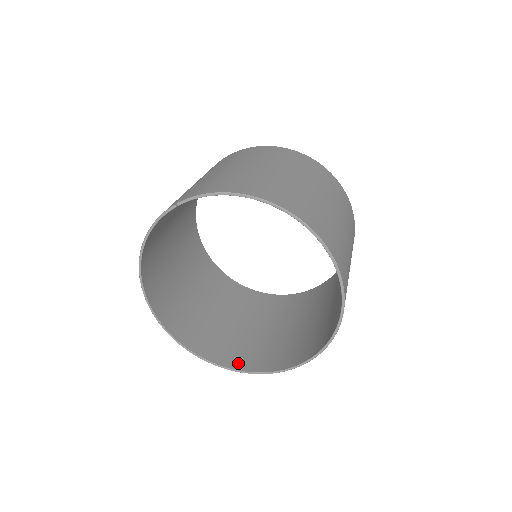
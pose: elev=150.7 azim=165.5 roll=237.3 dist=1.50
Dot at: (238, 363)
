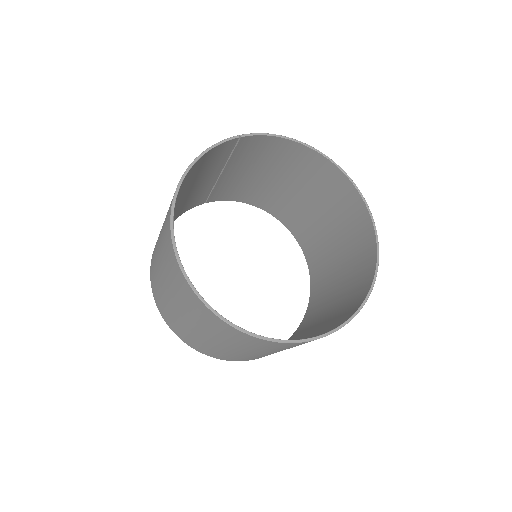
Dot at: occluded
